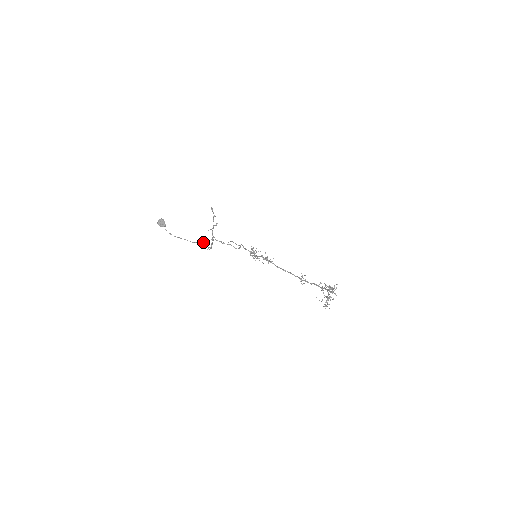
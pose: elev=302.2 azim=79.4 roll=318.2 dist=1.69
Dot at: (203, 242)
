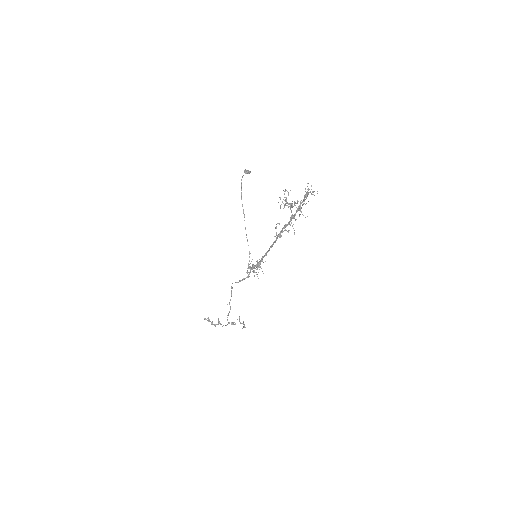
Dot at: occluded
